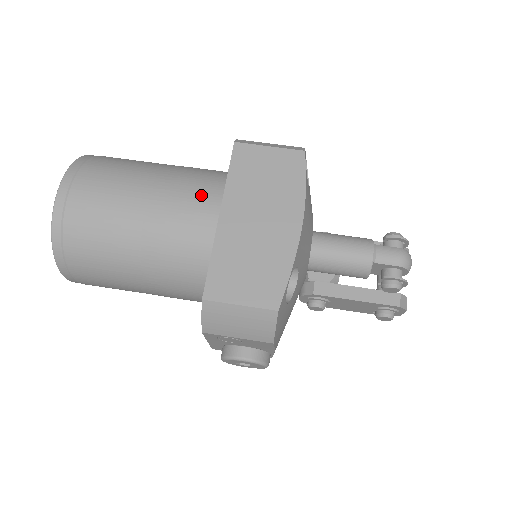
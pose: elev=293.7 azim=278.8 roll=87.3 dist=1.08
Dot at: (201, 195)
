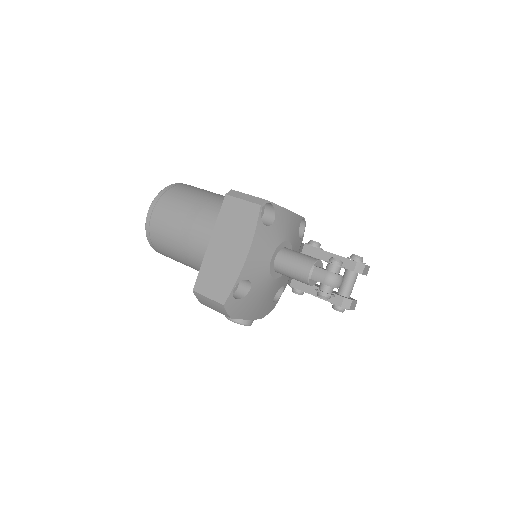
Dot at: (207, 226)
